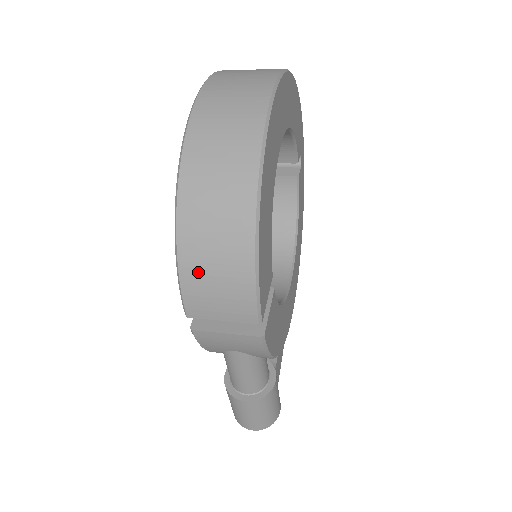
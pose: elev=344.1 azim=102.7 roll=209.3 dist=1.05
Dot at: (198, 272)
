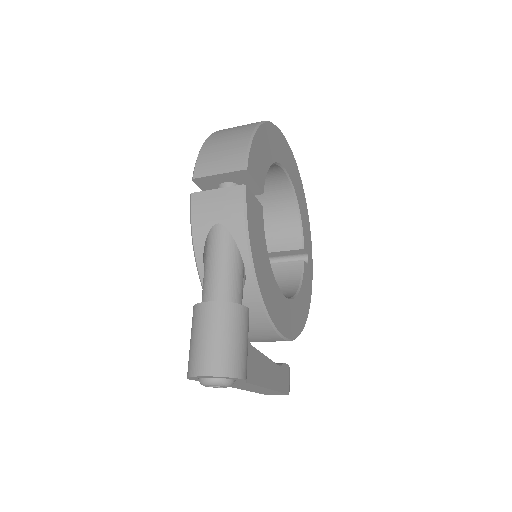
Dot at: (213, 147)
